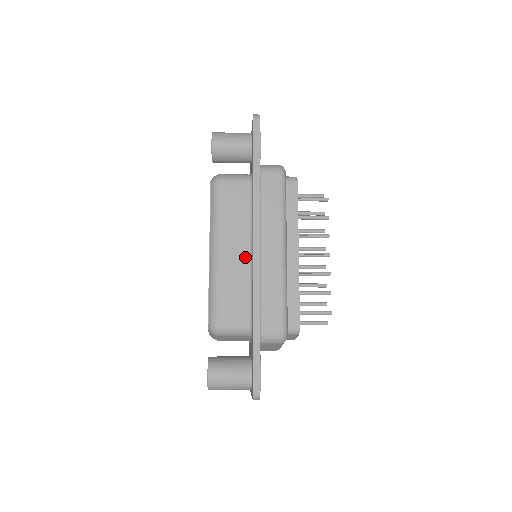
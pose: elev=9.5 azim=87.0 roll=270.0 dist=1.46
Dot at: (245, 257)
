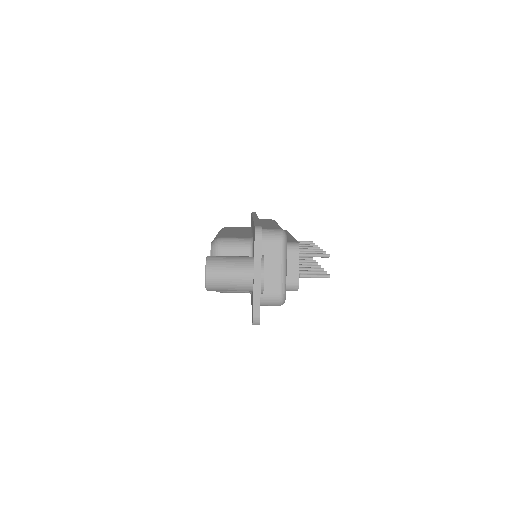
Dot at: (246, 232)
